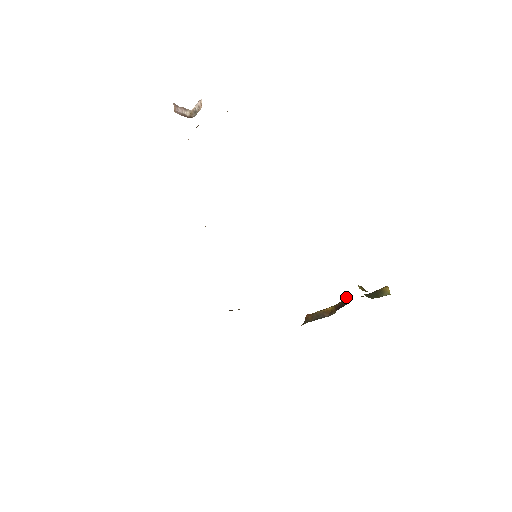
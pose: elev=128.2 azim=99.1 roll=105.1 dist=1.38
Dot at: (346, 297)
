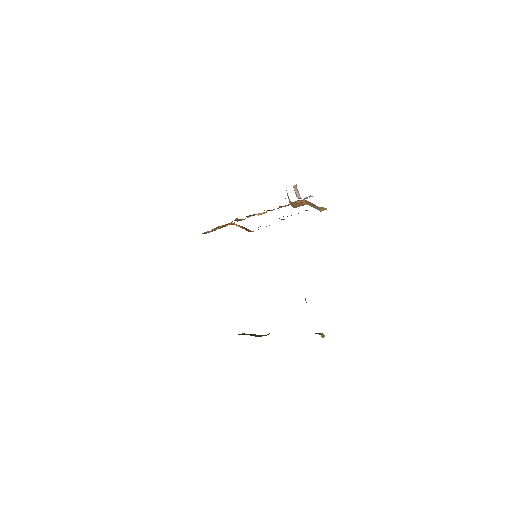
Dot at: occluded
